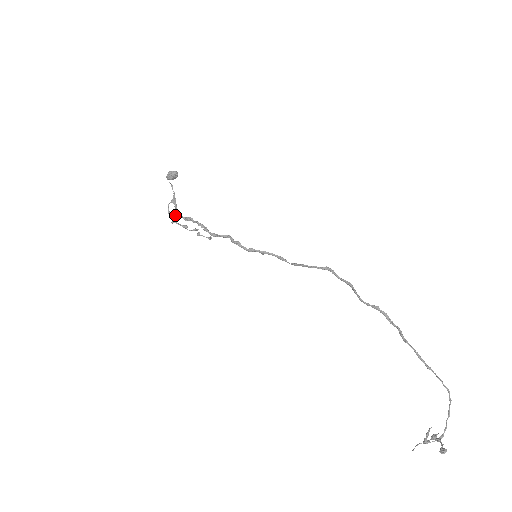
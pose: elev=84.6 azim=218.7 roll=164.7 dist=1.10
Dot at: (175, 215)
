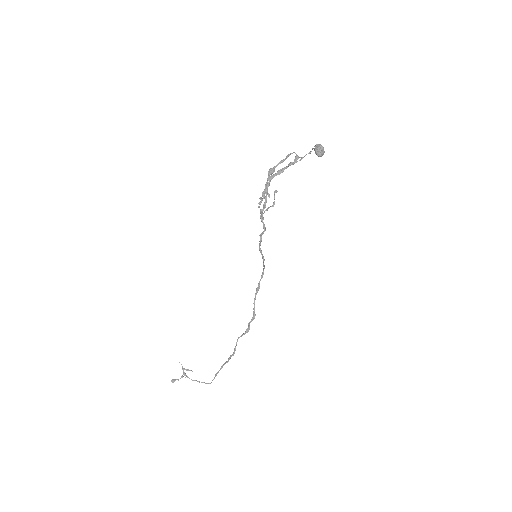
Dot at: (269, 176)
